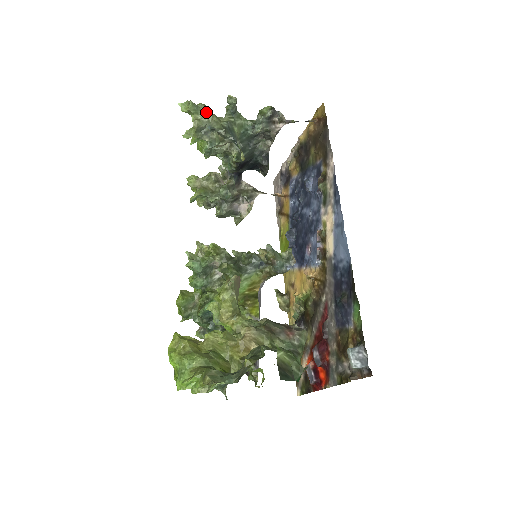
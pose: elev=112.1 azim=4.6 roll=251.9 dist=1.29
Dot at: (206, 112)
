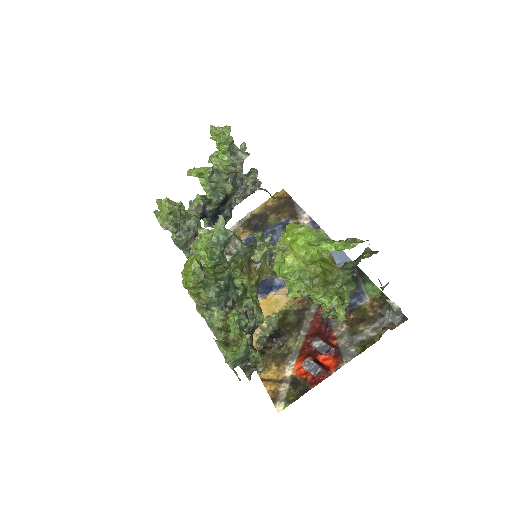
Dot at: occluded
